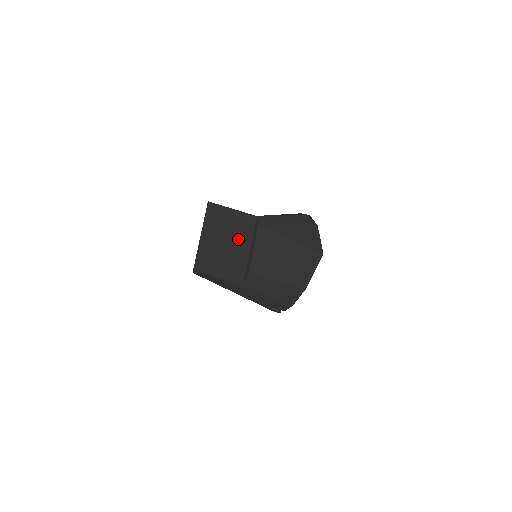
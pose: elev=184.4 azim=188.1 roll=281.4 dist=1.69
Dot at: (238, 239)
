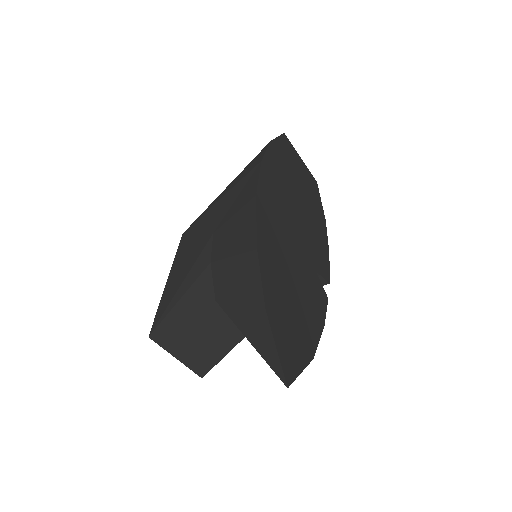
Dot at: (215, 305)
